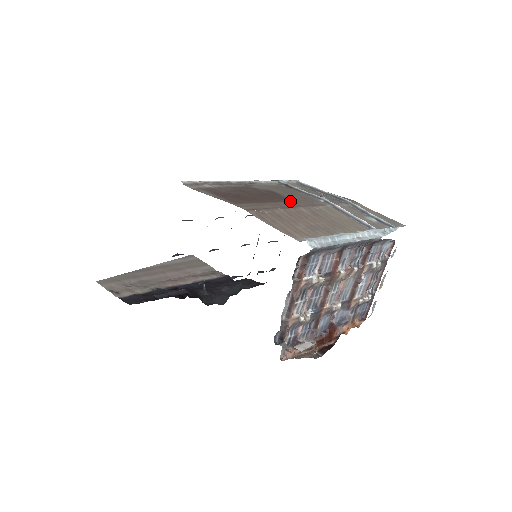
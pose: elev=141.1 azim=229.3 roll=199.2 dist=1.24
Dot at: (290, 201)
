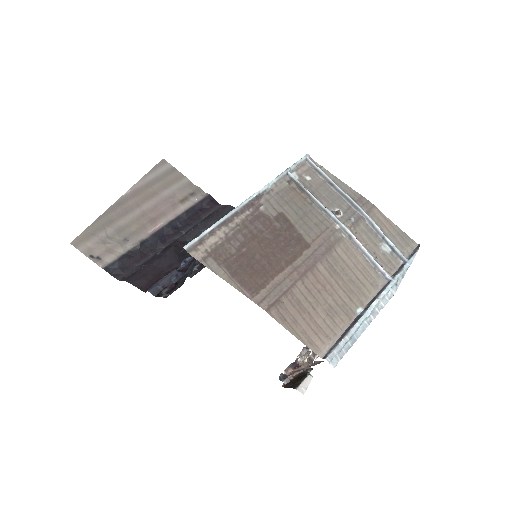
Dot at: (306, 249)
